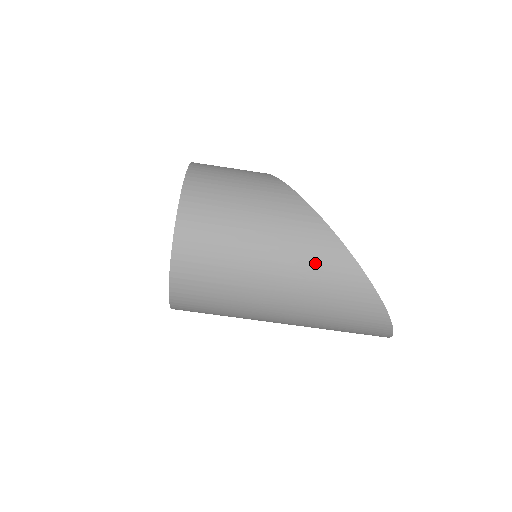
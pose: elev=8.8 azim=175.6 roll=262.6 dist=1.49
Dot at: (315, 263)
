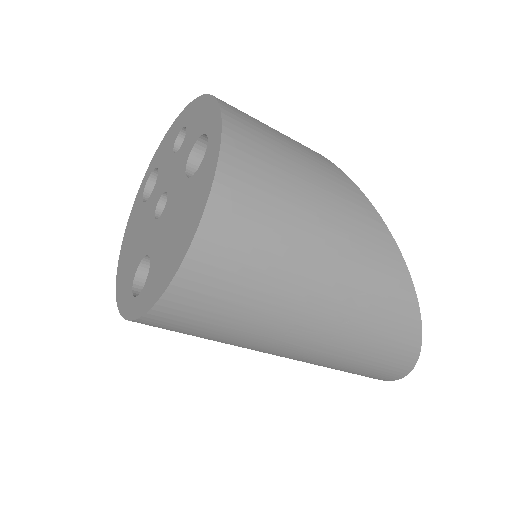
Dot at: (375, 287)
